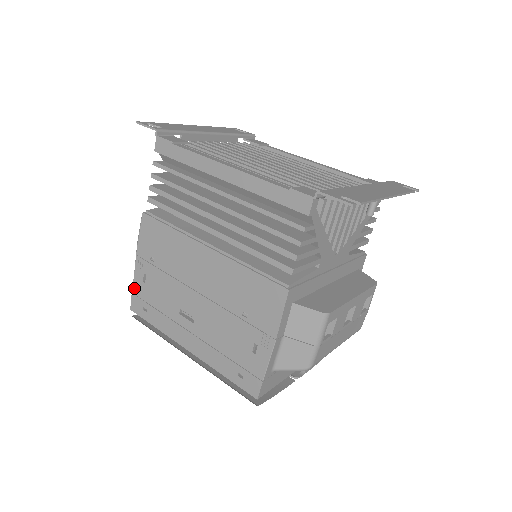
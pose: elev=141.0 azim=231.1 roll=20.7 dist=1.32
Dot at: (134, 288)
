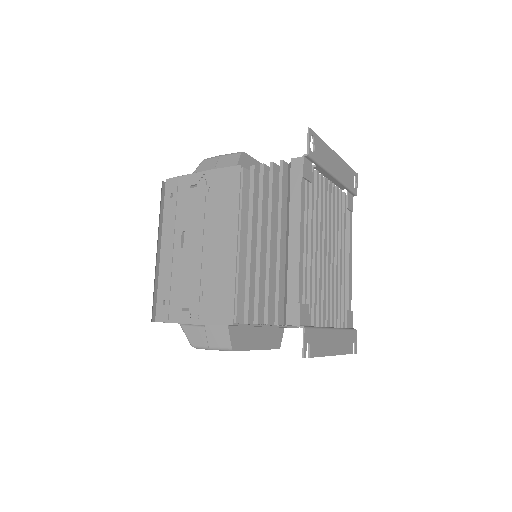
Dot at: (183, 178)
